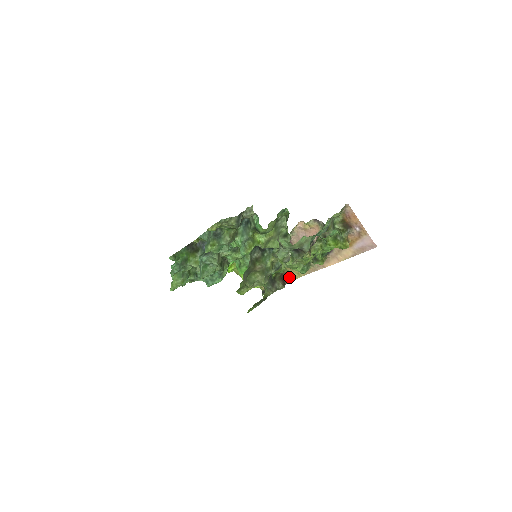
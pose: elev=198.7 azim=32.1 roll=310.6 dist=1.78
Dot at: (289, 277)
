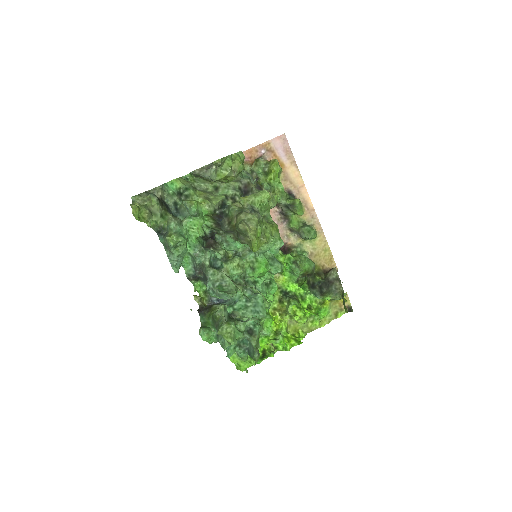
Dot at: (330, 266)
